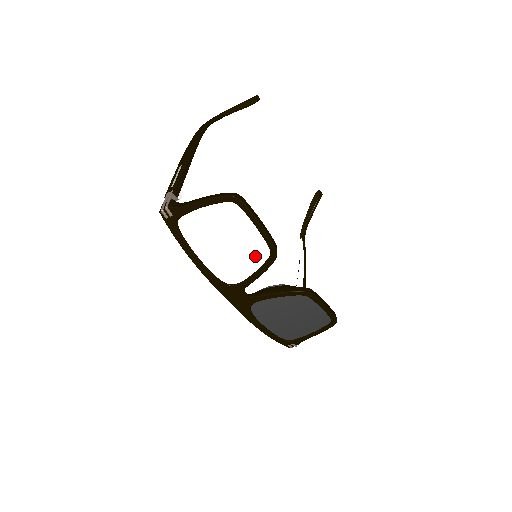
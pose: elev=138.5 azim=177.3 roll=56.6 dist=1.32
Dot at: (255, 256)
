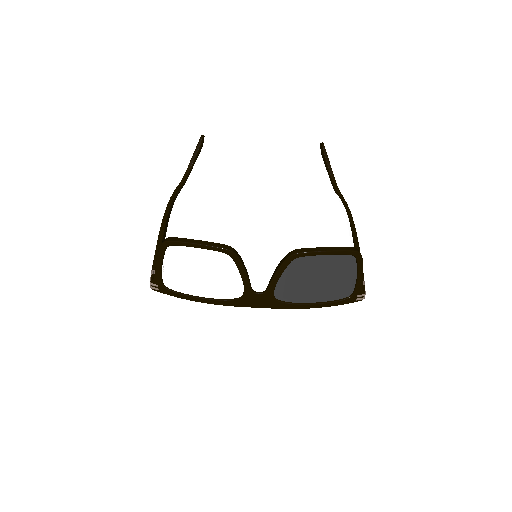
Dot at: (225, 265)
